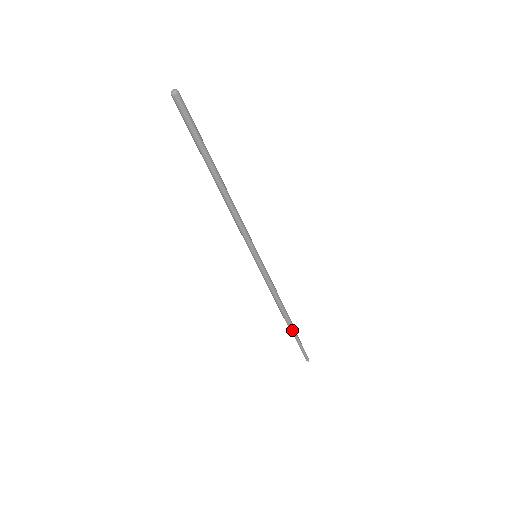
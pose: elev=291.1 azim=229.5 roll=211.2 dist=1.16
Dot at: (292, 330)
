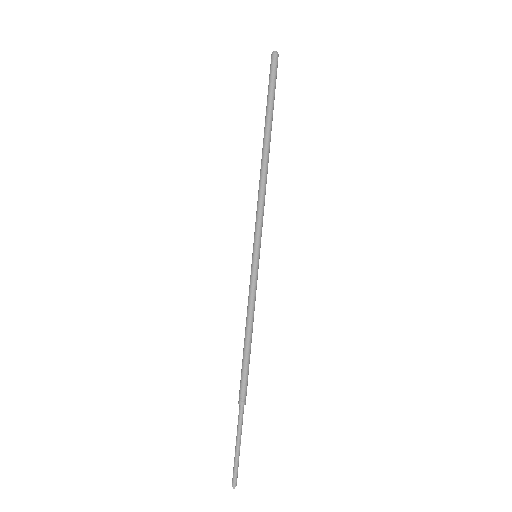
Dot at: (240, 402)
